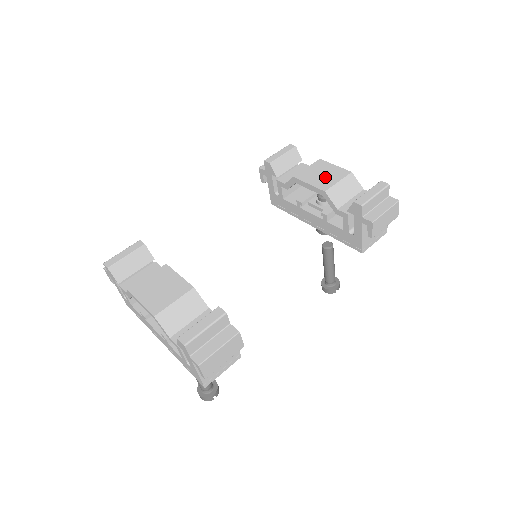
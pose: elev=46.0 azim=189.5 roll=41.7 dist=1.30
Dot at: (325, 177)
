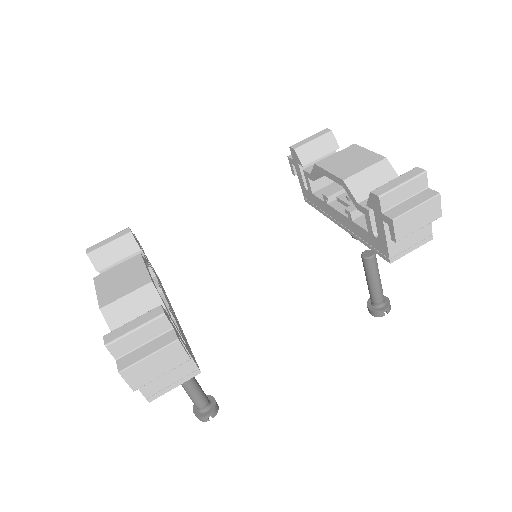
Dot at: (351, 164)
